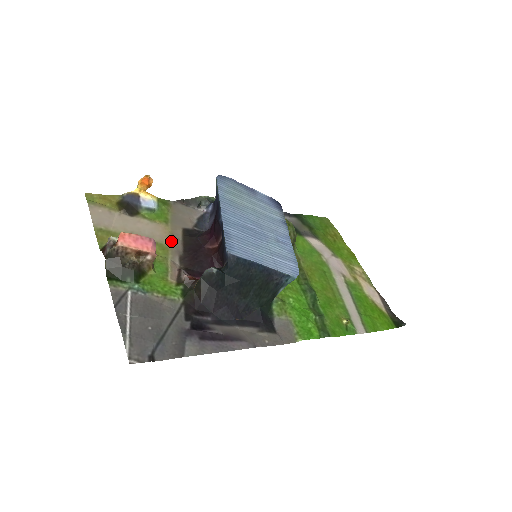
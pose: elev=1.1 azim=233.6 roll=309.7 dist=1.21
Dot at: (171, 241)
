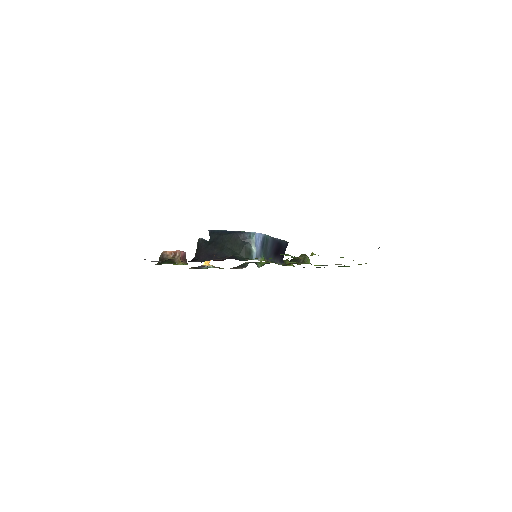
Dot at: occluded
